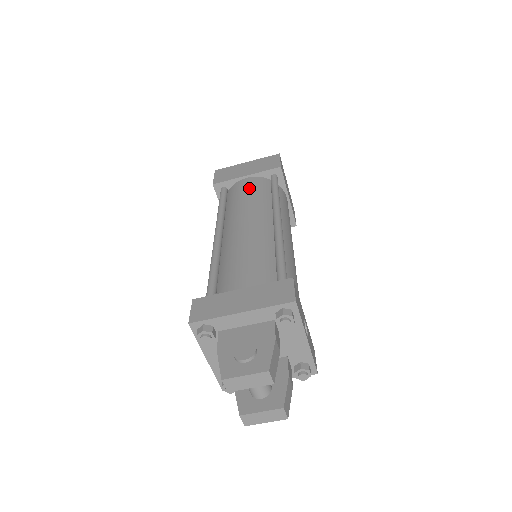
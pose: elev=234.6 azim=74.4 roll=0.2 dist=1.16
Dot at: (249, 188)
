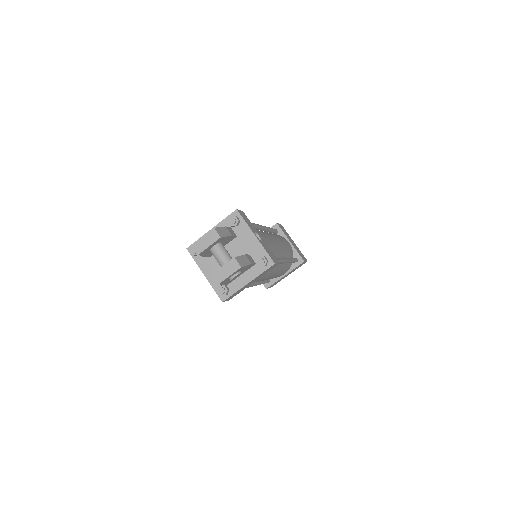
Dot at: occluded
